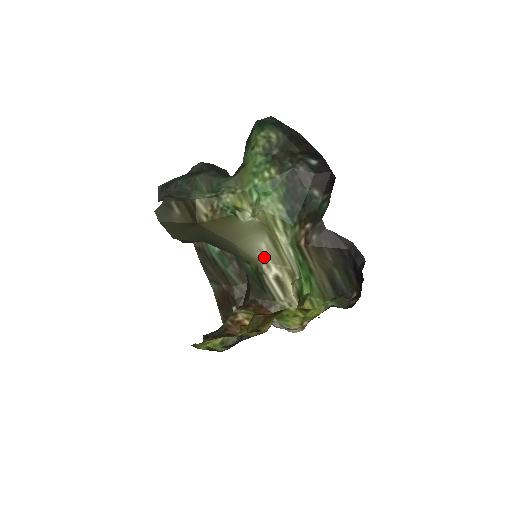
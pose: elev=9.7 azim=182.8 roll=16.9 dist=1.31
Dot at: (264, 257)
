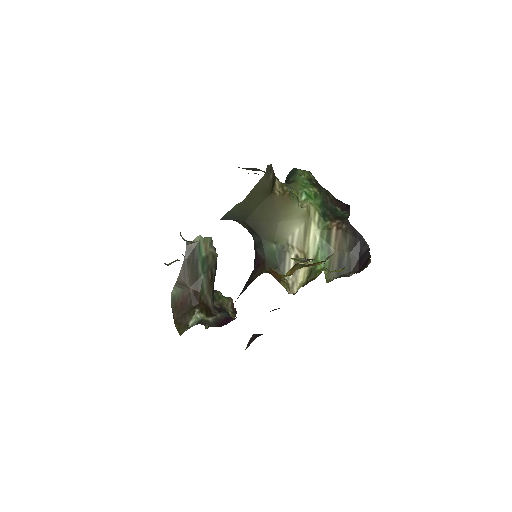
Dot at: (293, 240)
